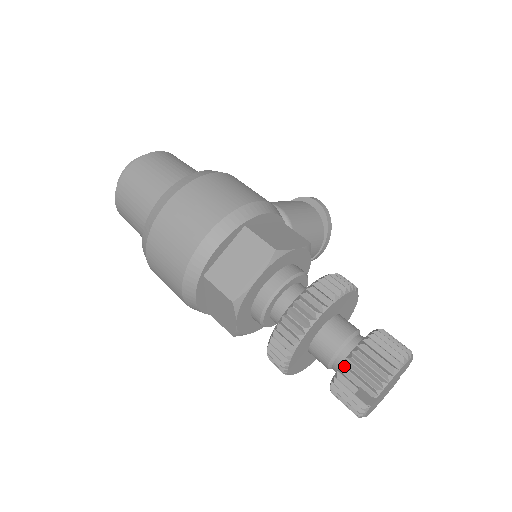
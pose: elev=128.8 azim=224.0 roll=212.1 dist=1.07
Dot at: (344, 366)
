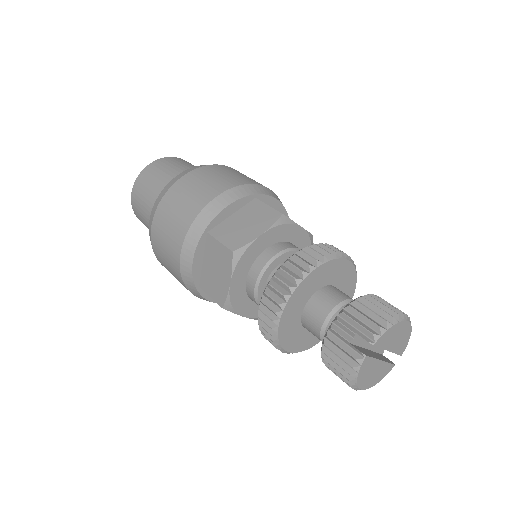
Dot at: (340, 316)
